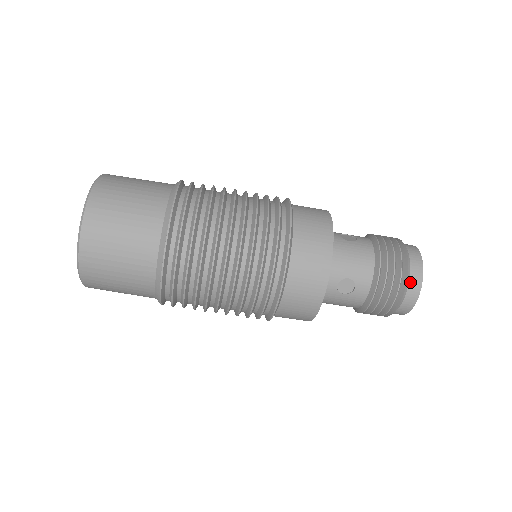
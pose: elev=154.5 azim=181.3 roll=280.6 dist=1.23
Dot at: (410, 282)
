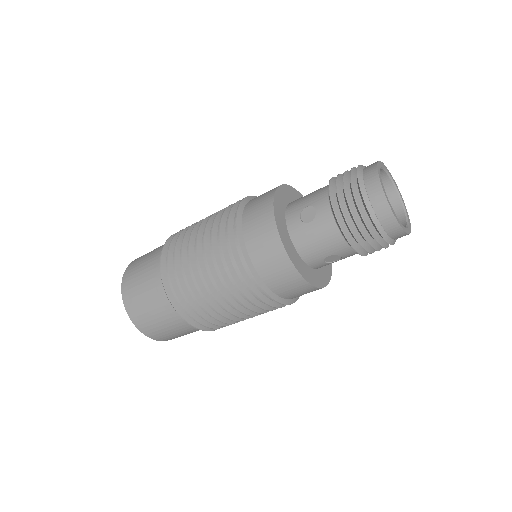
Dot at: (386, 229)
